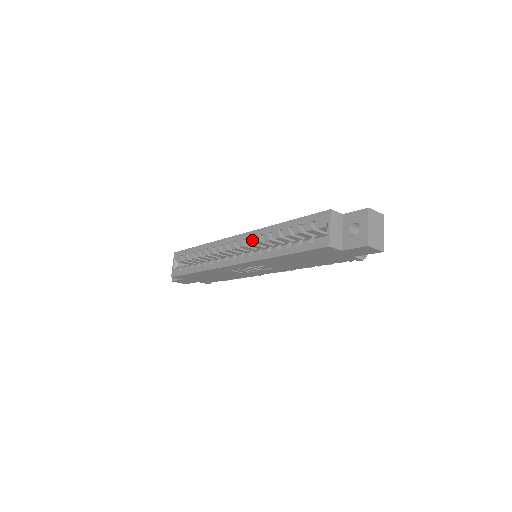
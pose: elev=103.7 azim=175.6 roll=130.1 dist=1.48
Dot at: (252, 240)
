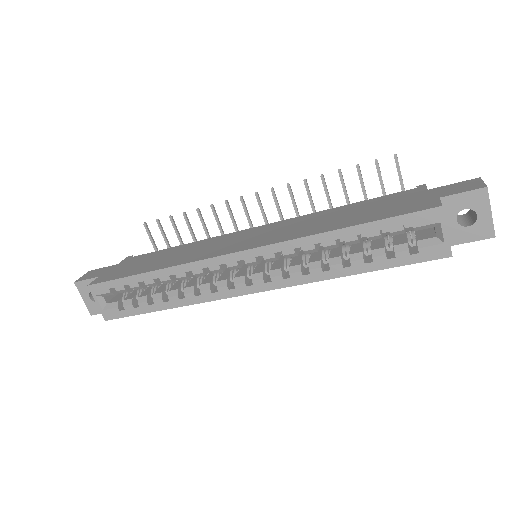
Dot at: (276, 255)
